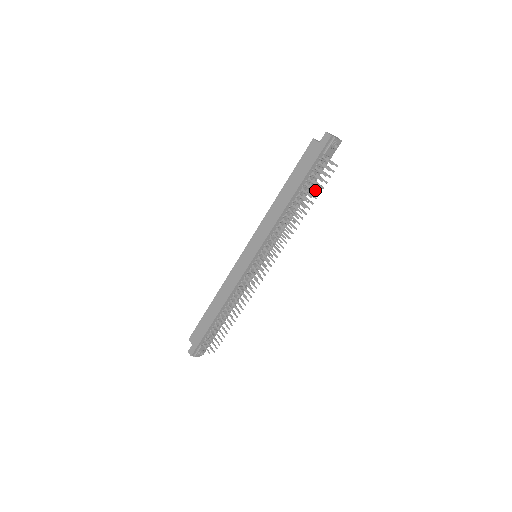
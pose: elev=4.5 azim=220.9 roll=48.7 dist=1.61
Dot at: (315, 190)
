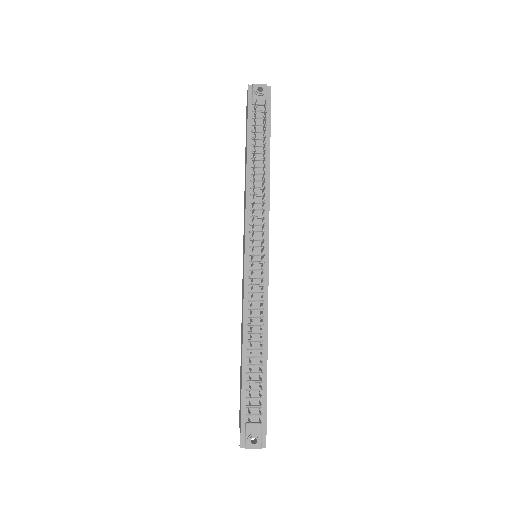
Dot at: (264, 139)
